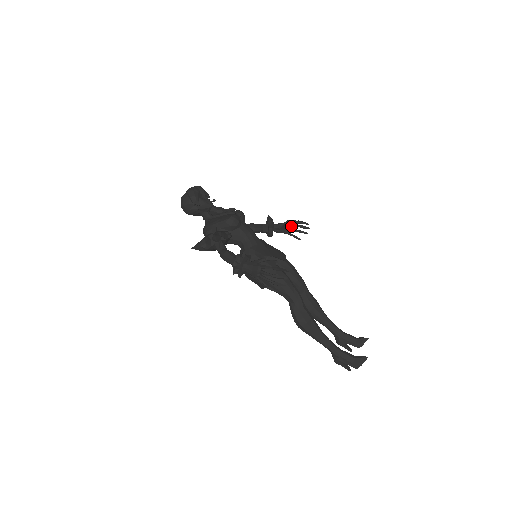
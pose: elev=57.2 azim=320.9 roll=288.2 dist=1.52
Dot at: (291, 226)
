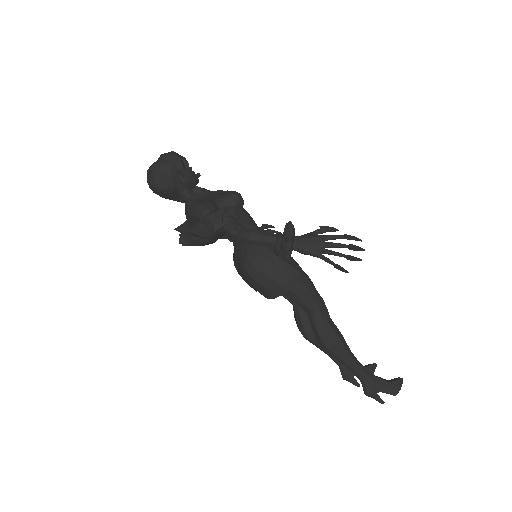
Dot at: occluded
